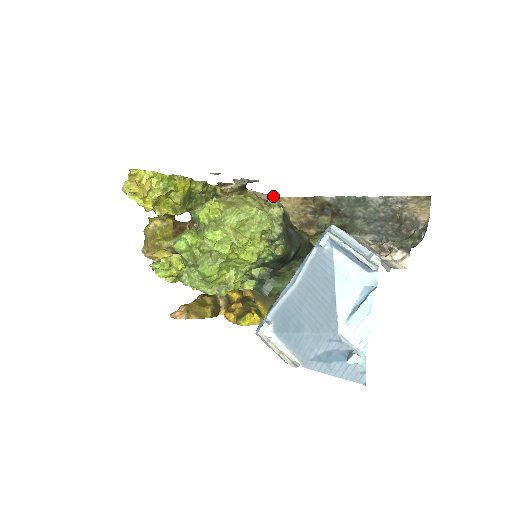
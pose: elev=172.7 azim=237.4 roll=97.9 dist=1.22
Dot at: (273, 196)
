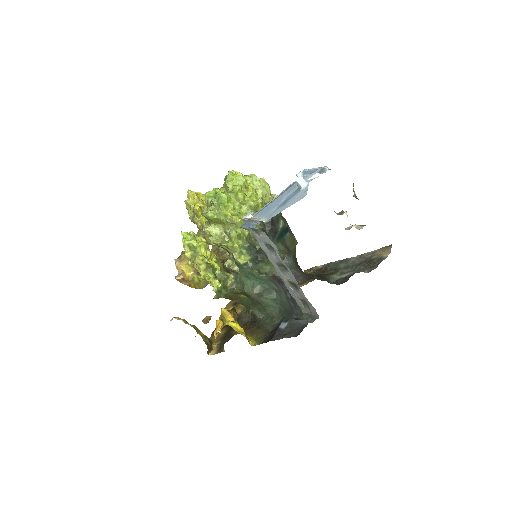
Dot at: occluded
